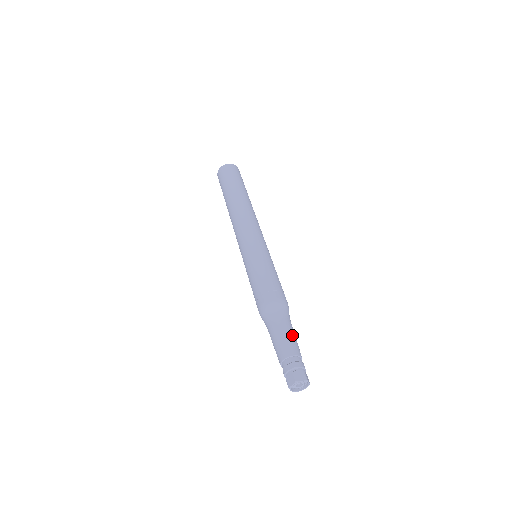
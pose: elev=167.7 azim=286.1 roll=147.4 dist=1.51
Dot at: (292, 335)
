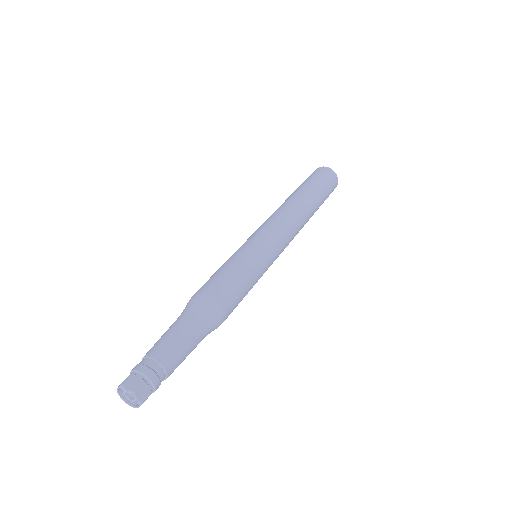
Dot at: (181, 340)
